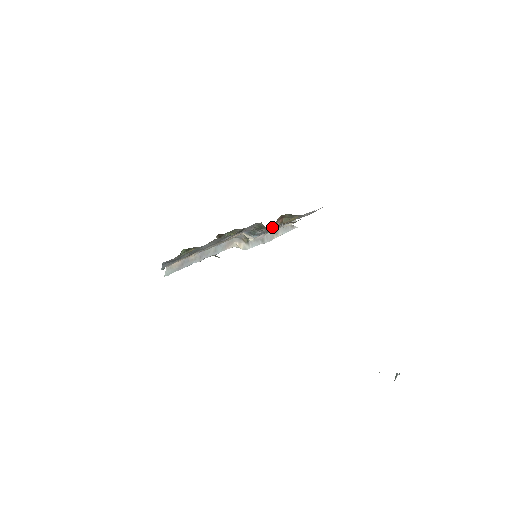
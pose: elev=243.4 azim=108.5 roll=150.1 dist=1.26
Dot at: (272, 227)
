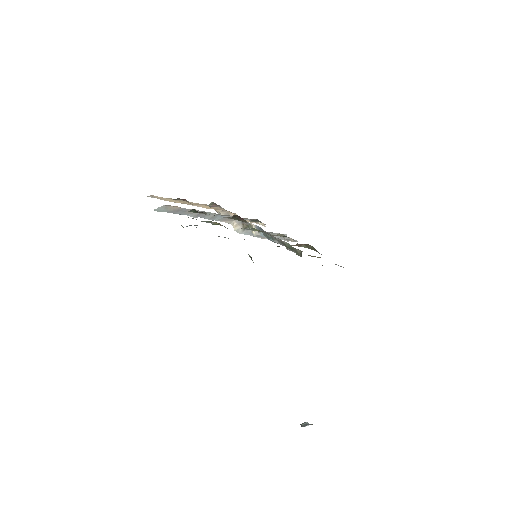
Dot at: (277, 234)
